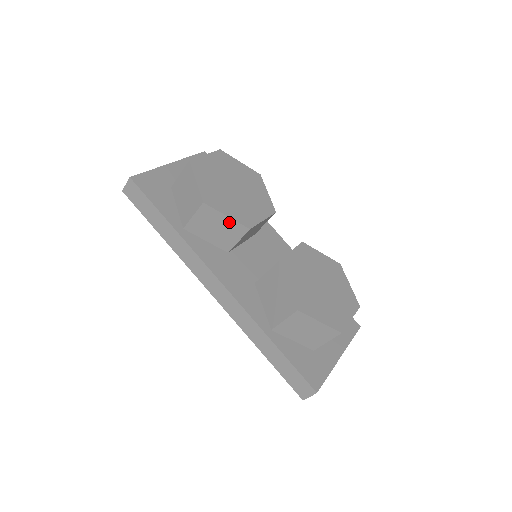
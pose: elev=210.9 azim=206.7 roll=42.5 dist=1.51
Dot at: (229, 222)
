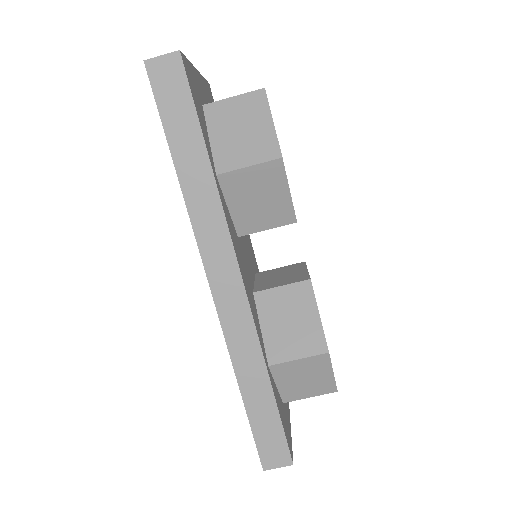
Dot at: (284, 200)
